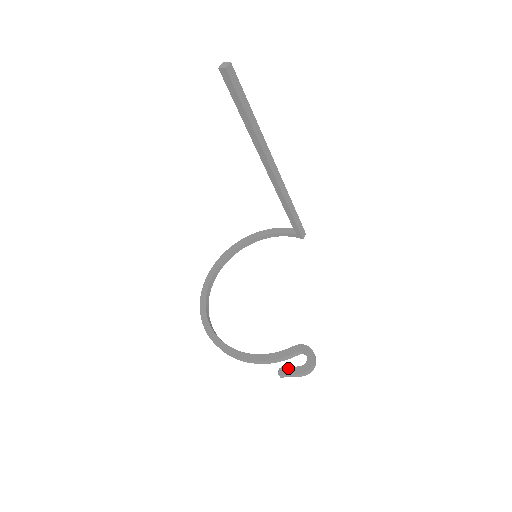
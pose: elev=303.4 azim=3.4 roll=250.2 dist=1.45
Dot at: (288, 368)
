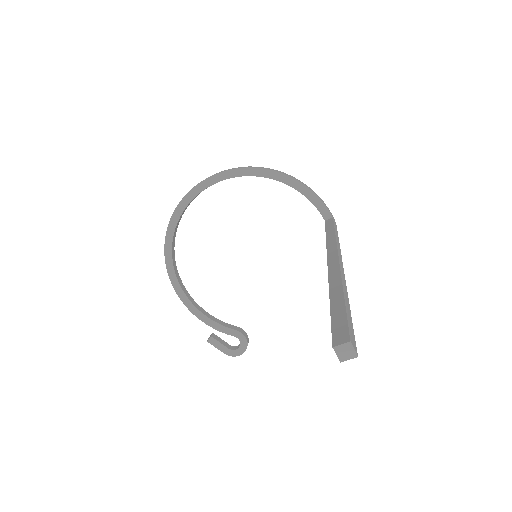
Dot at: (218, 343)
